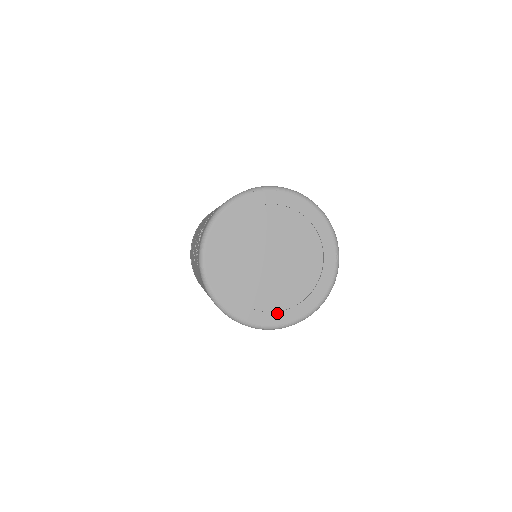
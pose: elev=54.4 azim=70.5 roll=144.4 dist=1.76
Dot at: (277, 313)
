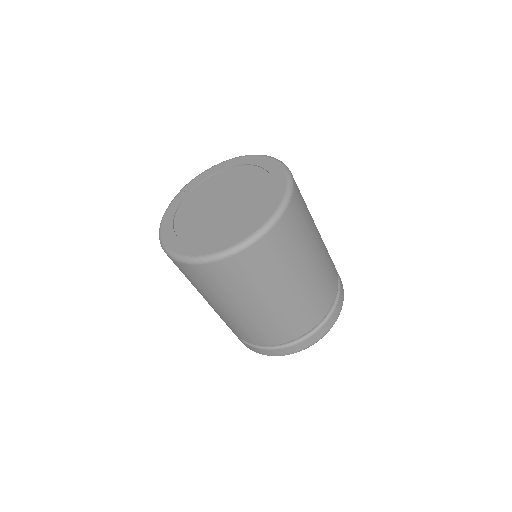
Dot at: (253, 222)
